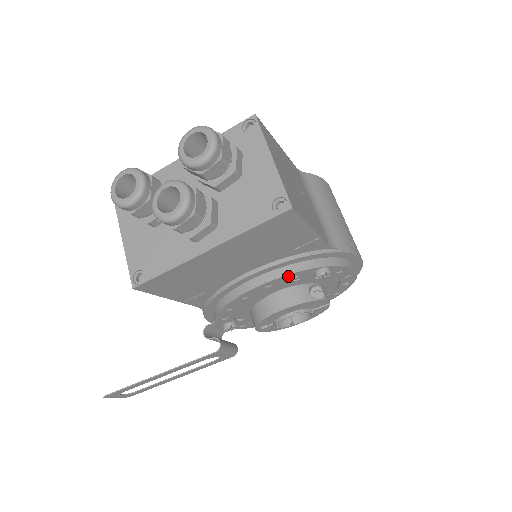
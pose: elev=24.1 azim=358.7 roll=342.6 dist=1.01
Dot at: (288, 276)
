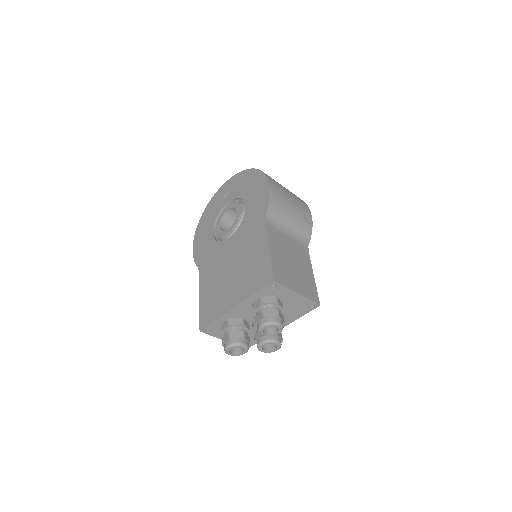
Dot at: occluded
